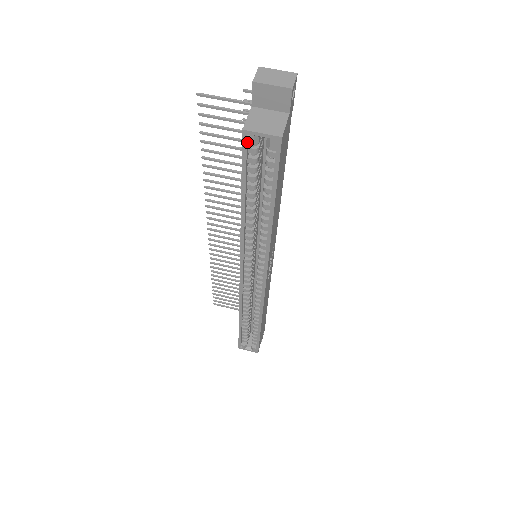
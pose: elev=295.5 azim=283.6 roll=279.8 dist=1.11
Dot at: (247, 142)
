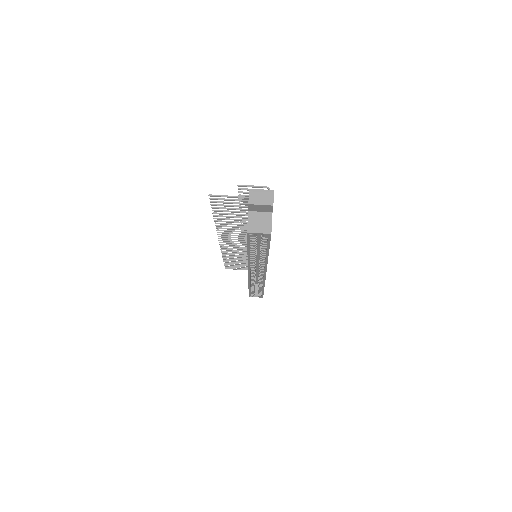
Dot at: (250, 236)
